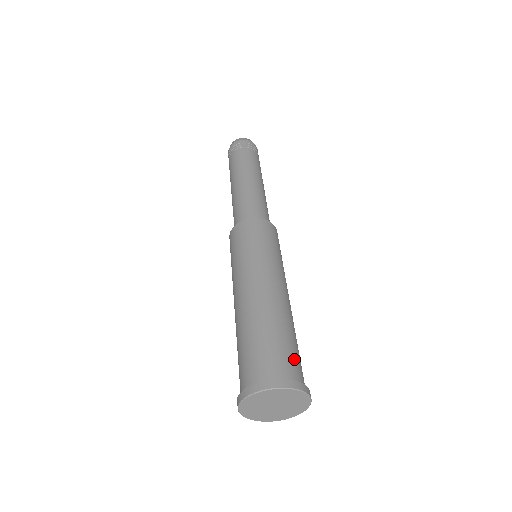
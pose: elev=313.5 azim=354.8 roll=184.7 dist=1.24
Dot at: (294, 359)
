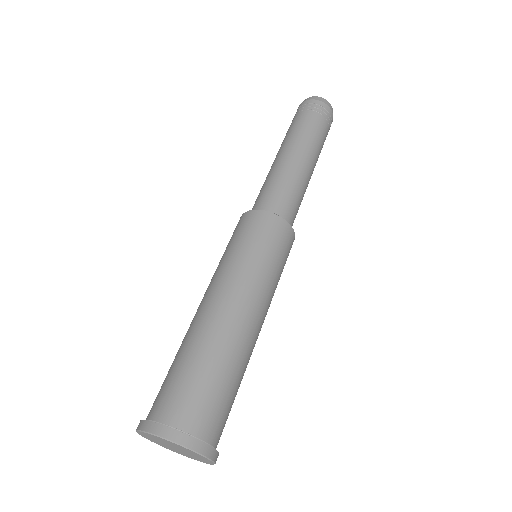
Dot at: (222, 413)
